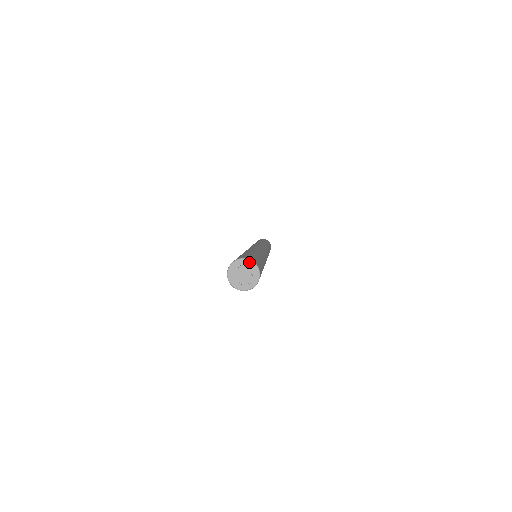
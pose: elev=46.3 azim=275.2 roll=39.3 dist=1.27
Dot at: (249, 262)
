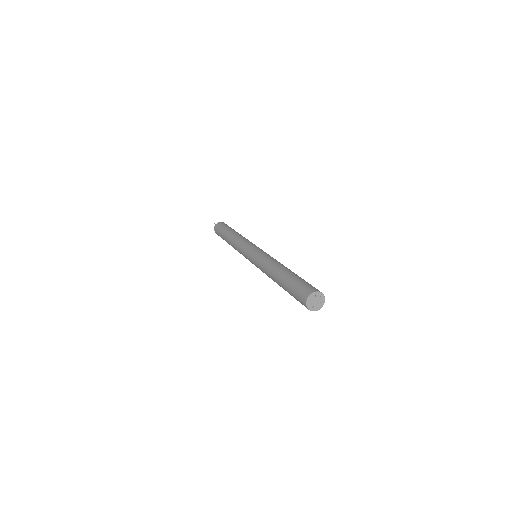
Dot at: (321, 294)
